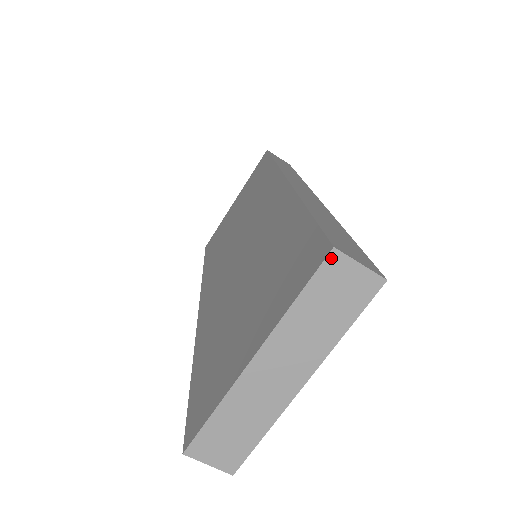
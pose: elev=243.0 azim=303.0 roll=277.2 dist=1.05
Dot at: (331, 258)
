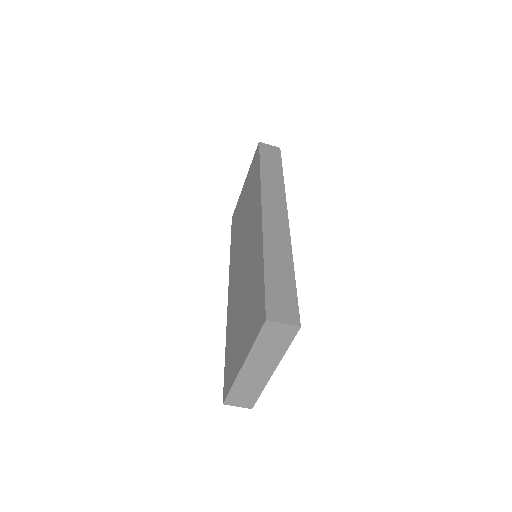
Dot at: (266, 324)
